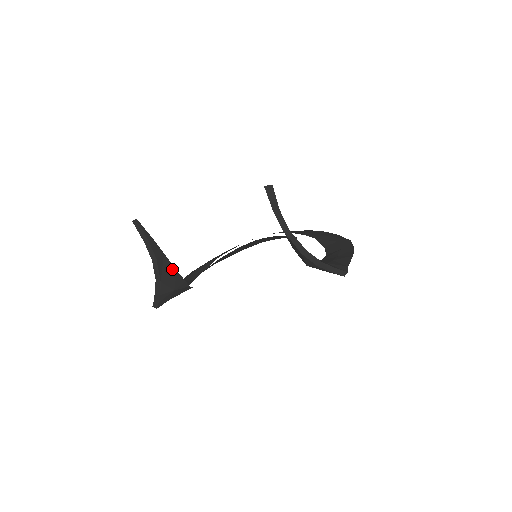
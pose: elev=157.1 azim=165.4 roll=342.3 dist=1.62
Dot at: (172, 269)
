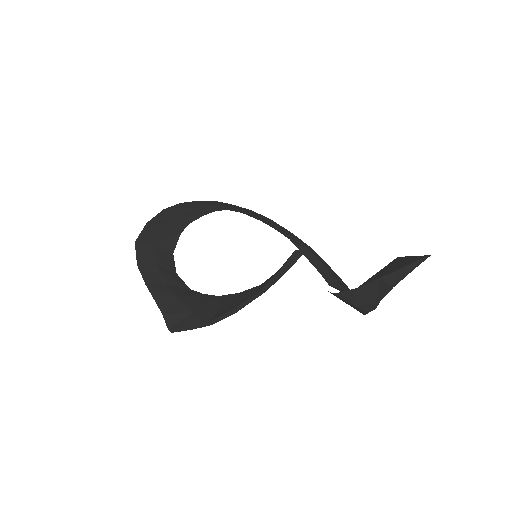
Dot at: occluded
